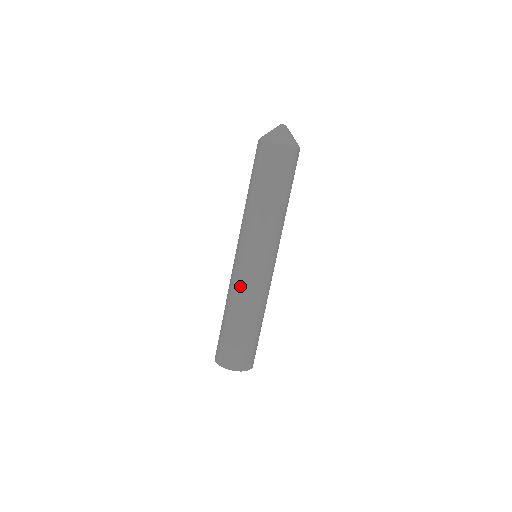
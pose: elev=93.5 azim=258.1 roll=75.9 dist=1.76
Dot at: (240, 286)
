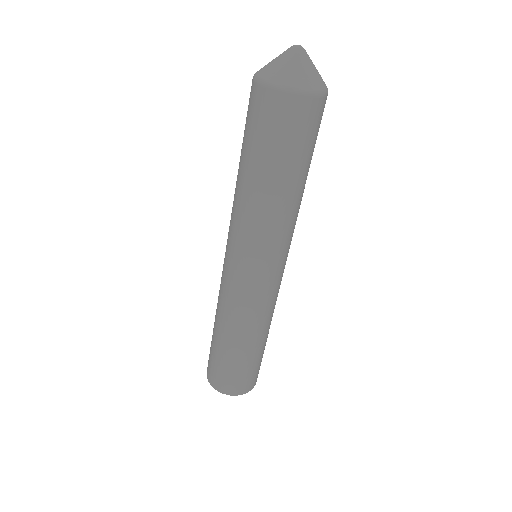
Dot at: (227, 301)
